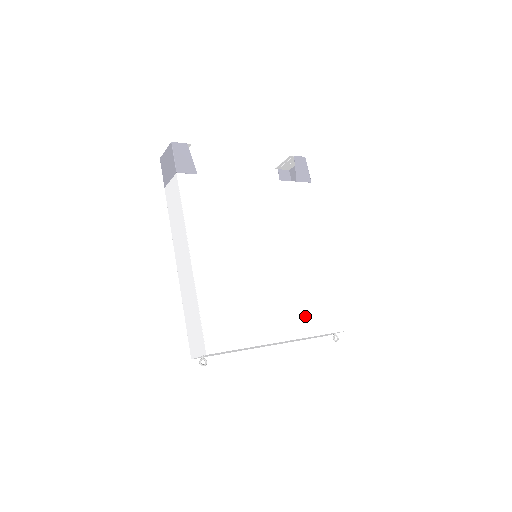
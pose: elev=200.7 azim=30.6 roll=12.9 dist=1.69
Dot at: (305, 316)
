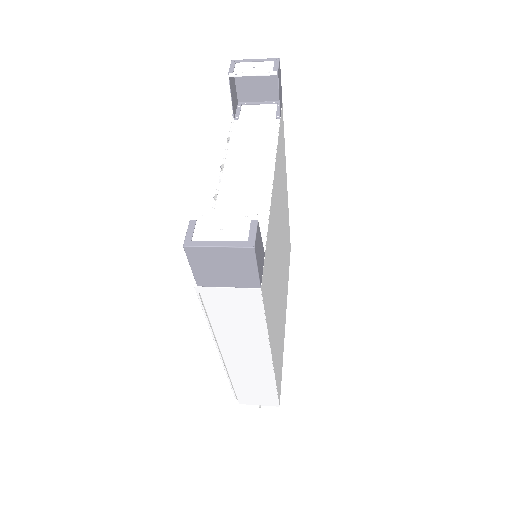
Dot at: occluded
